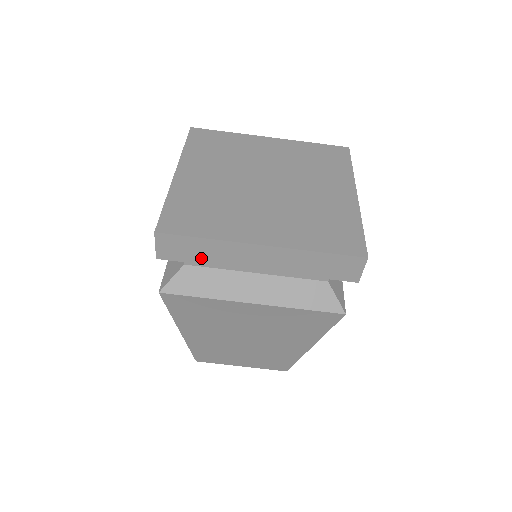
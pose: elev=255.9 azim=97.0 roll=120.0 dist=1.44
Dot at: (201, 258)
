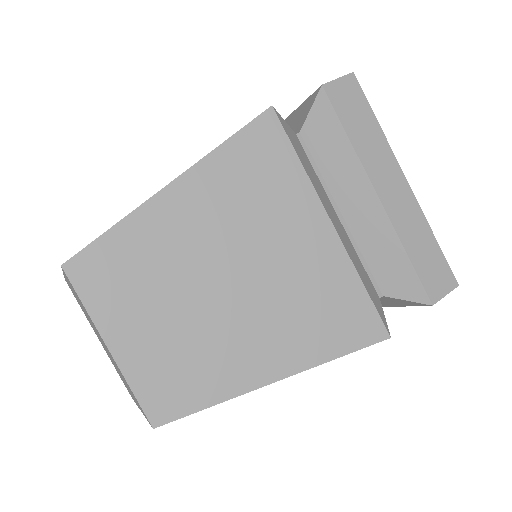
Dot at: (354, 131)
